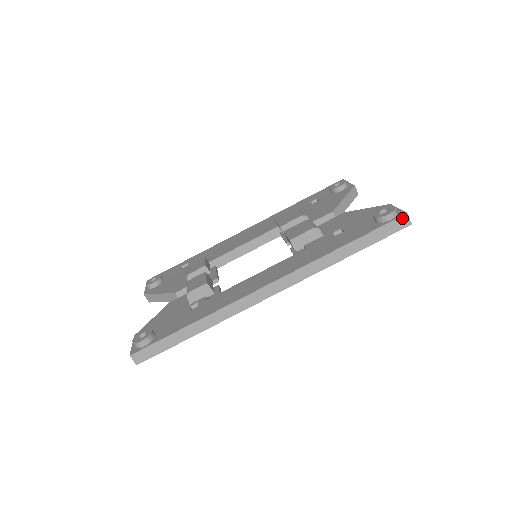
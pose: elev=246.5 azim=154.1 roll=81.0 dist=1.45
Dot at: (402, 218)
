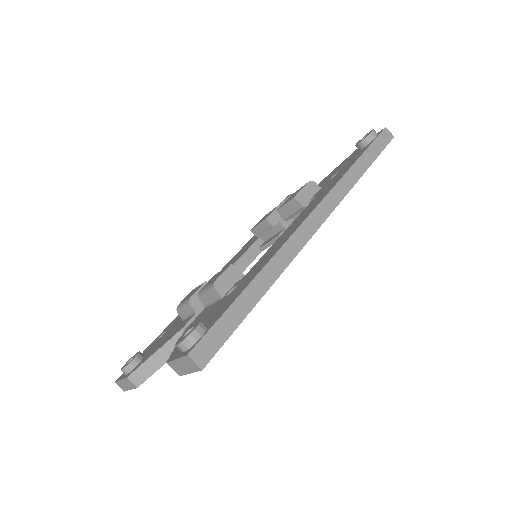
Dot at: (384, 132)
